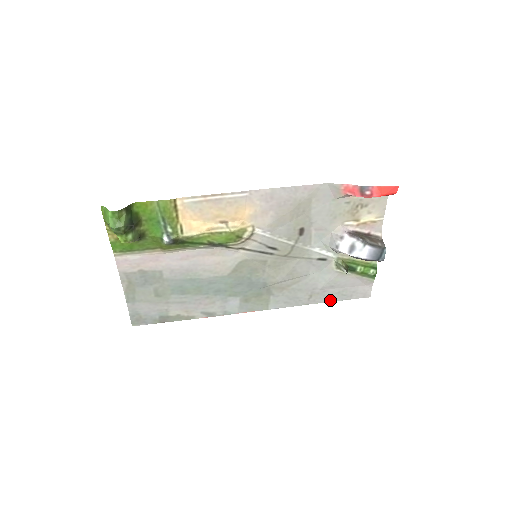
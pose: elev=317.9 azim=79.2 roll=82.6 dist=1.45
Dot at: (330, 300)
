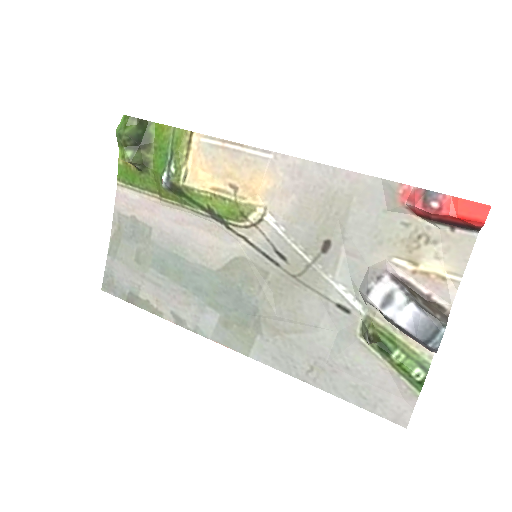
Dot at: (339, 393)
